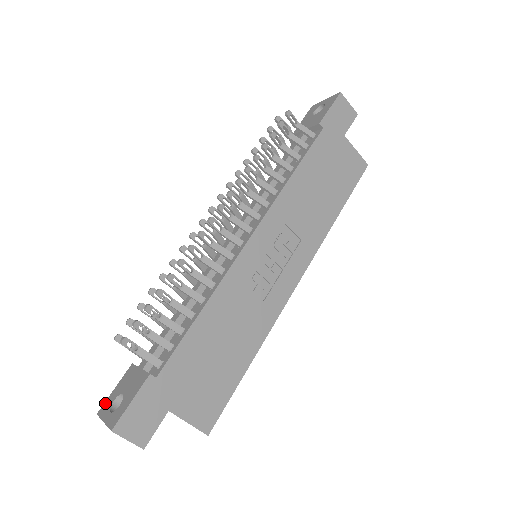
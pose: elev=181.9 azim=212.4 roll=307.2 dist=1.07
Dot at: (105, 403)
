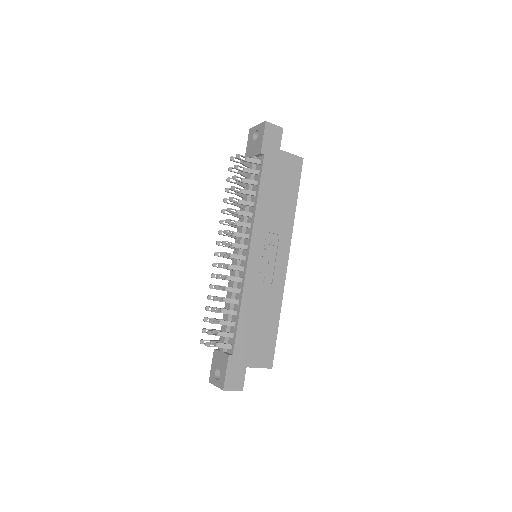
Dot at: (210, 375)
